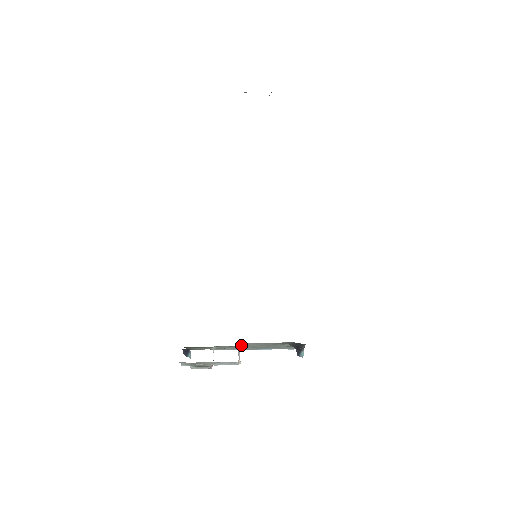
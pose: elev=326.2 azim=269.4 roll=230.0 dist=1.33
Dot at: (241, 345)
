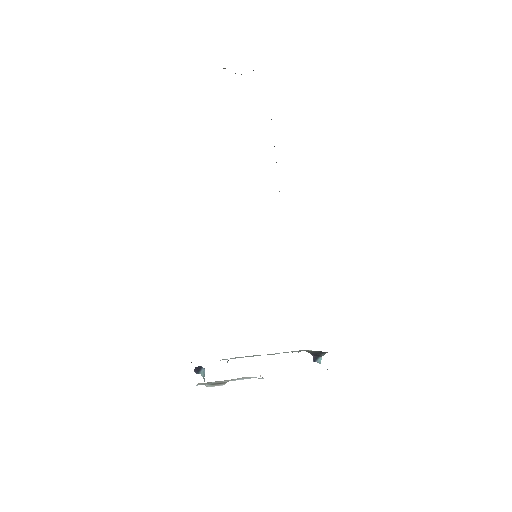
Dot at: occluded
